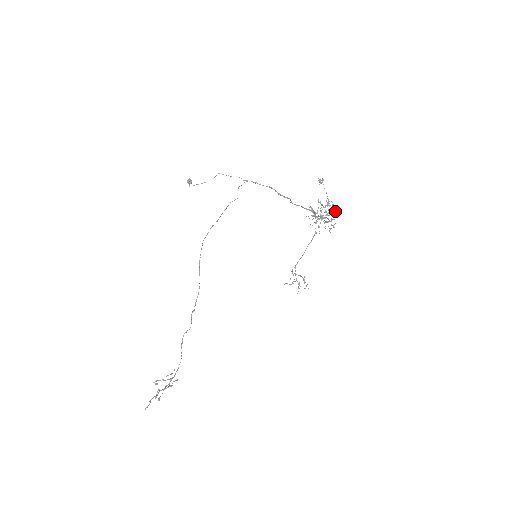
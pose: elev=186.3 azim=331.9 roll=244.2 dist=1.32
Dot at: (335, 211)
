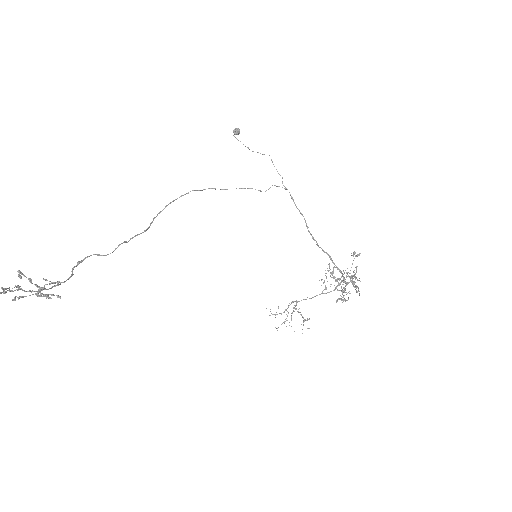
Dot at: occluded
